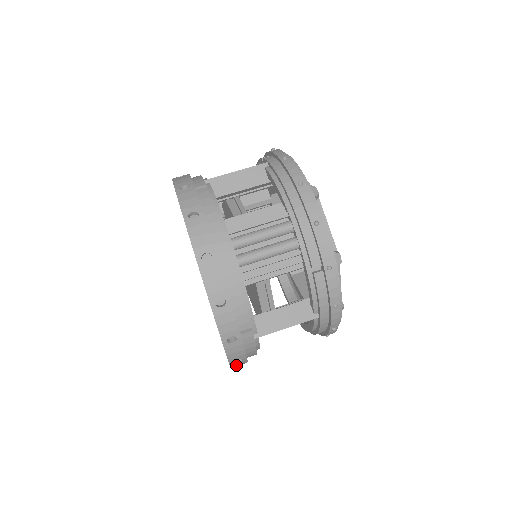
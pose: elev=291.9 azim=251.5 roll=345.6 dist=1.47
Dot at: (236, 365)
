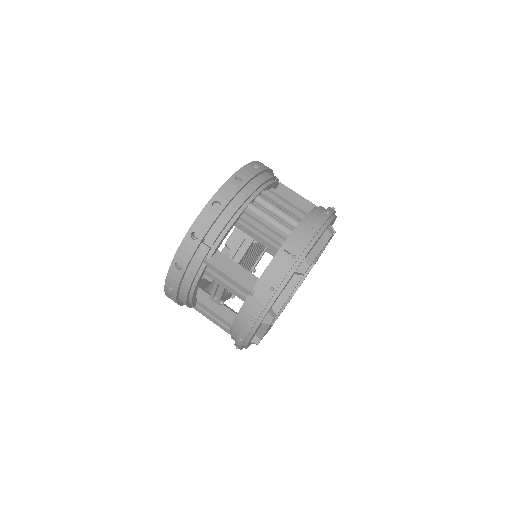
Dot at: (172, 276)
